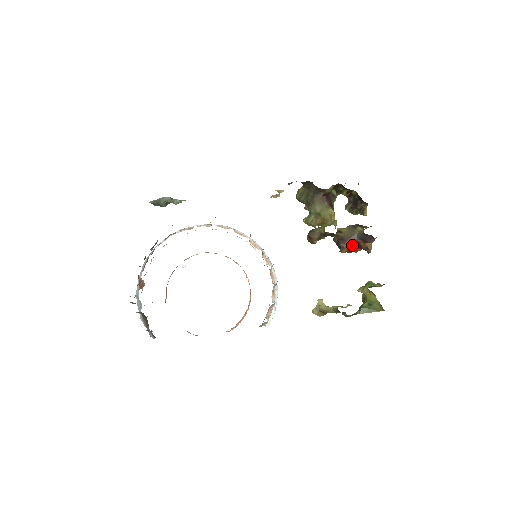
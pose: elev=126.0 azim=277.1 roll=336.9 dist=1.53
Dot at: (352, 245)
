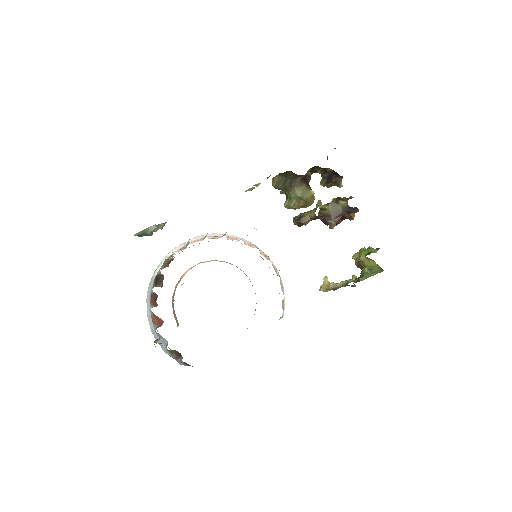
Dot at: (339, 219)
